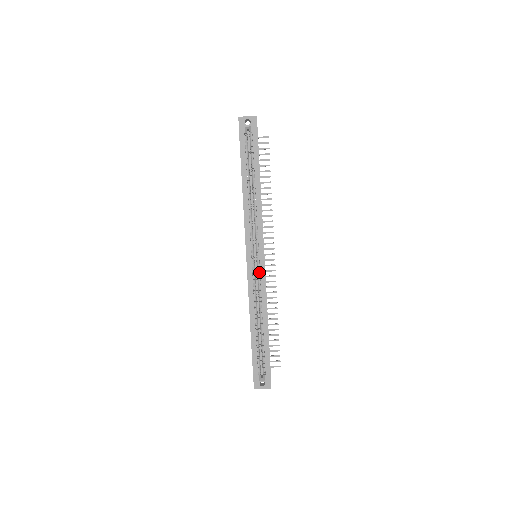
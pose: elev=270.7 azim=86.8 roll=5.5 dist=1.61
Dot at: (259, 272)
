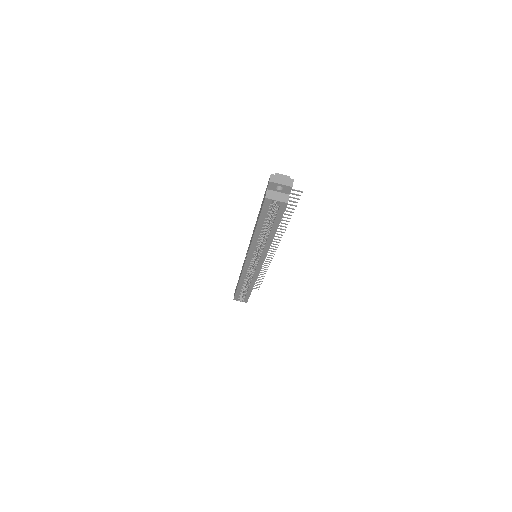
Dot at: (255, 268)
